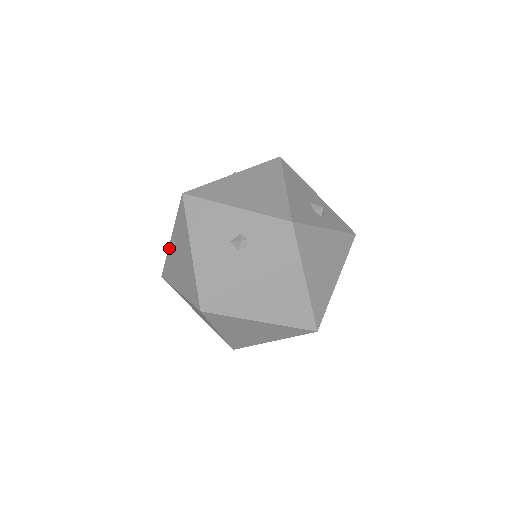
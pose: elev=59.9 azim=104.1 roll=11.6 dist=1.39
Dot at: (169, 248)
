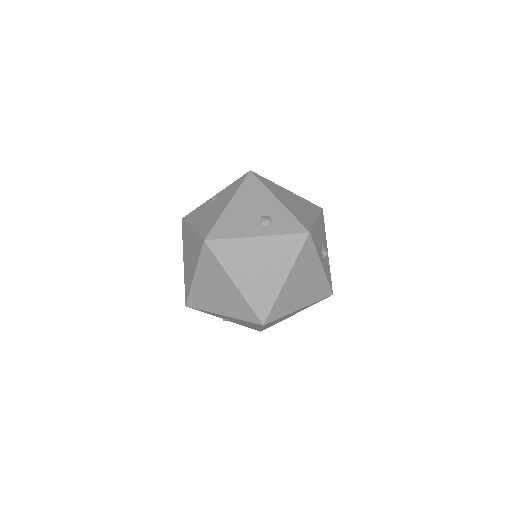
Dot at: (207, 201)
